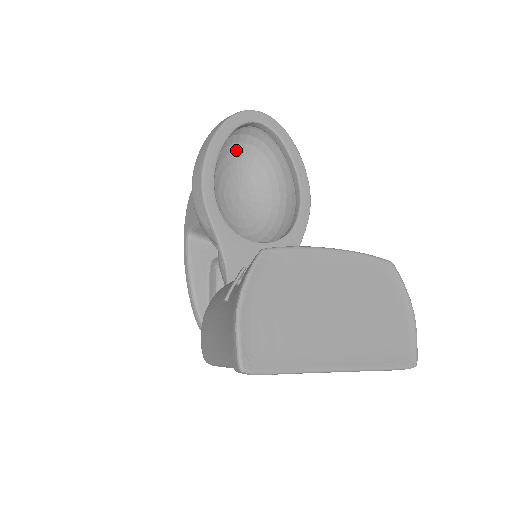
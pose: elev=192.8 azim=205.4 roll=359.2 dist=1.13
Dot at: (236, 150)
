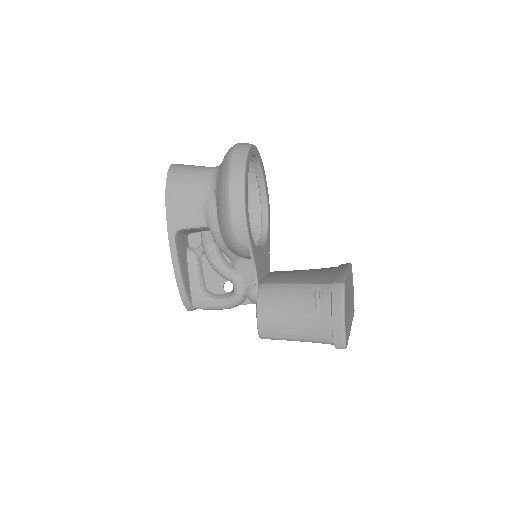
Dot at: occluded
